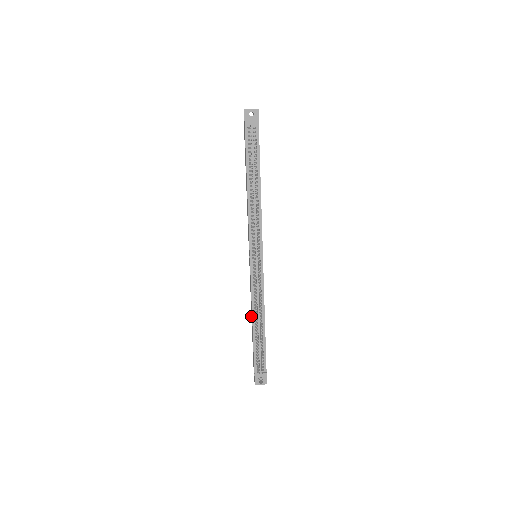
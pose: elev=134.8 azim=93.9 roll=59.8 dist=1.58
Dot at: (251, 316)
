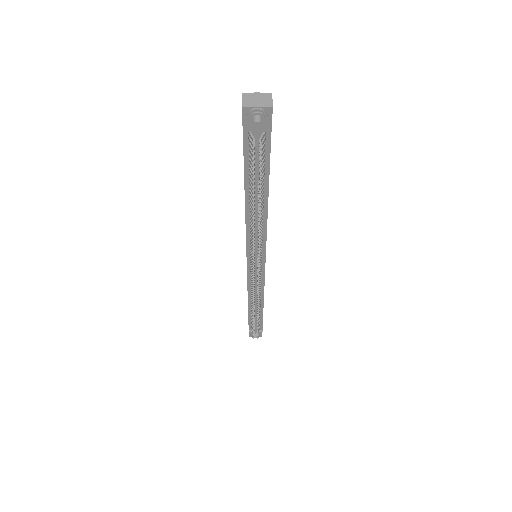
Dot at: occluded
